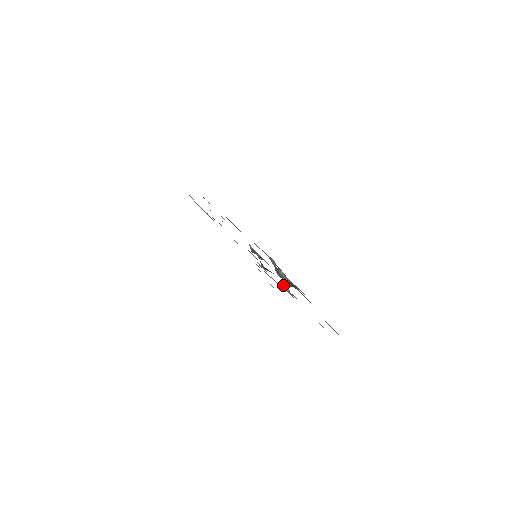
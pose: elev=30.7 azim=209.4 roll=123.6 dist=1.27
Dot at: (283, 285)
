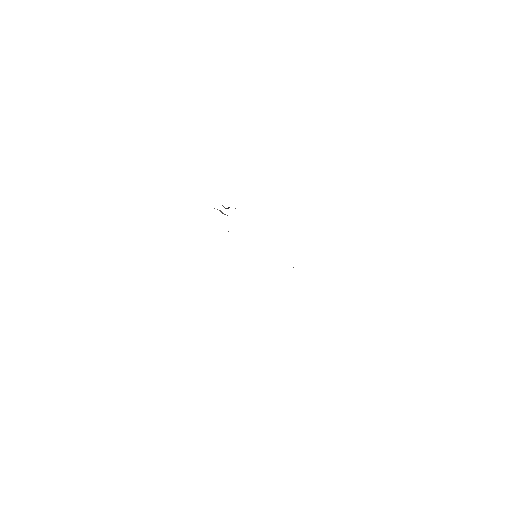
Dot at: occluded
